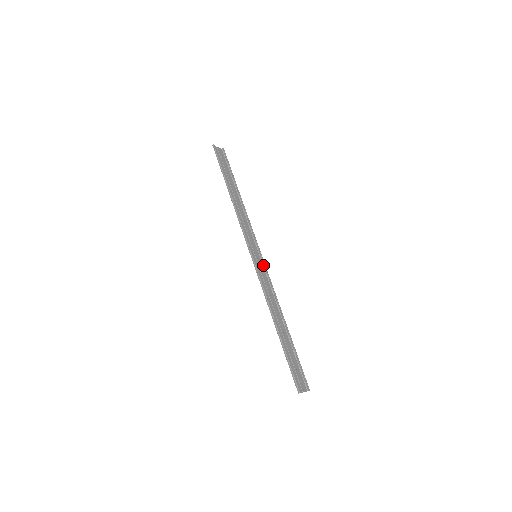
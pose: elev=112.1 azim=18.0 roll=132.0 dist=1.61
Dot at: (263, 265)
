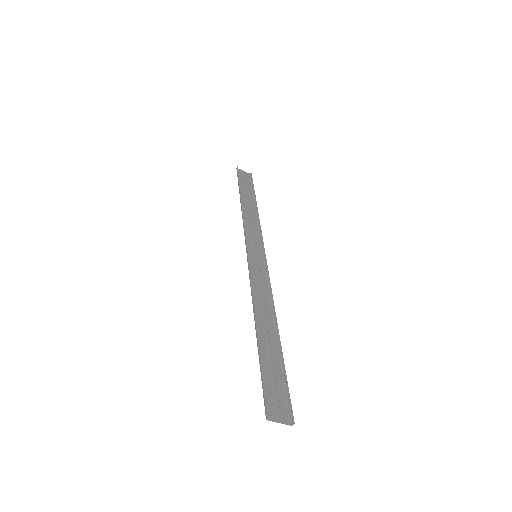
Dot at: (265, 267)
